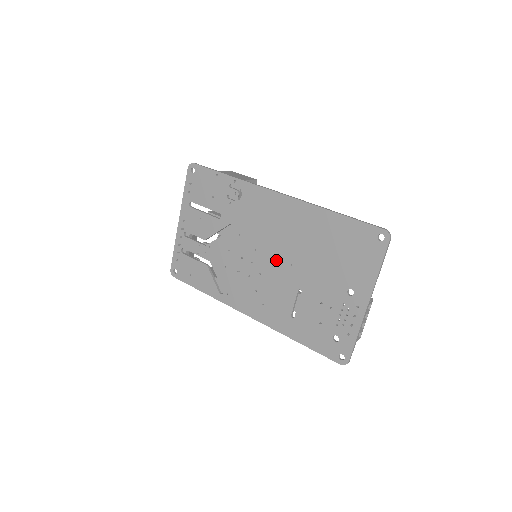
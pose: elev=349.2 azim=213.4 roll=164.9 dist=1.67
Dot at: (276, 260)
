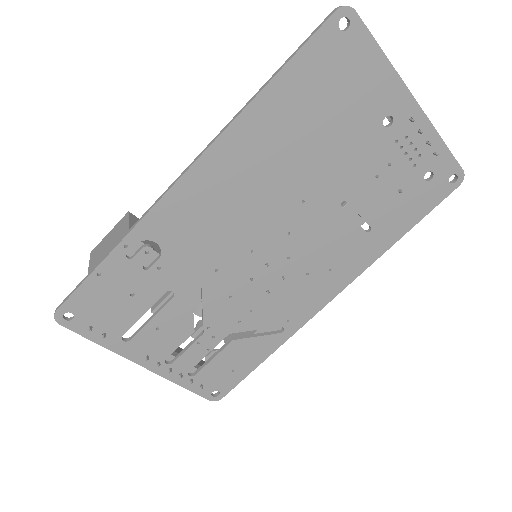
Dot at: (283, 224)
